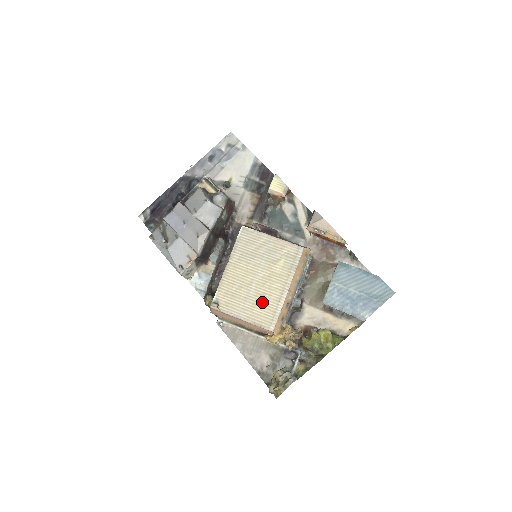
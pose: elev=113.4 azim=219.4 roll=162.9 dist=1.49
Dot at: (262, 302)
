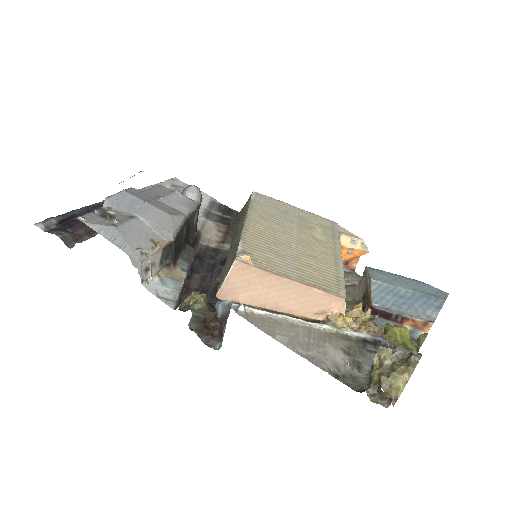
Dot at: (314, 263)
